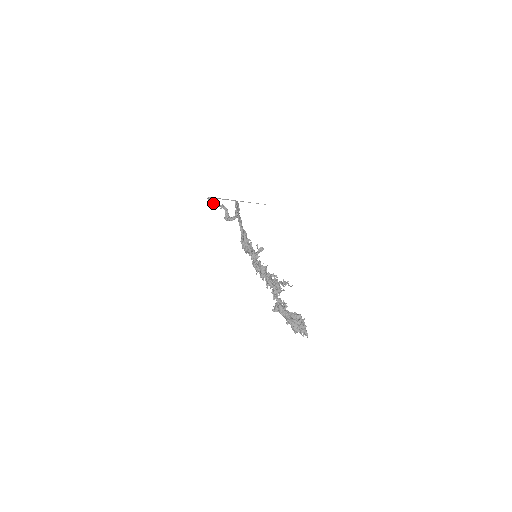
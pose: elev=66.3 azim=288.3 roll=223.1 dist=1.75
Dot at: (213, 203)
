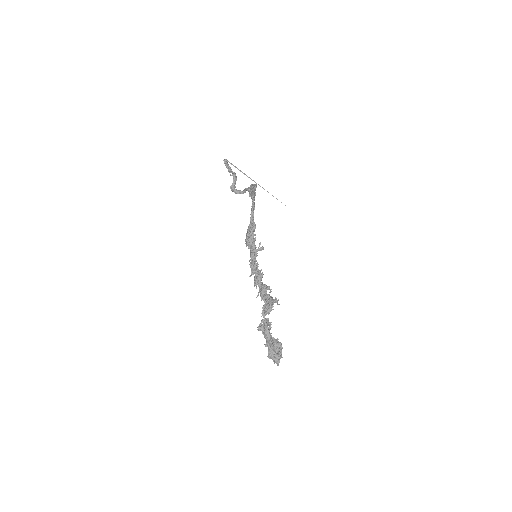
Dot at: (227, 167)
